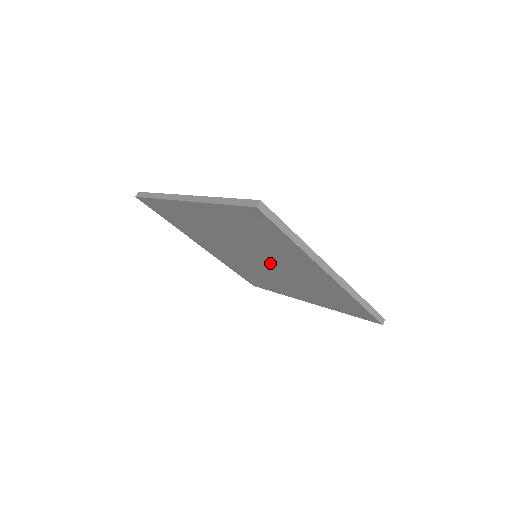
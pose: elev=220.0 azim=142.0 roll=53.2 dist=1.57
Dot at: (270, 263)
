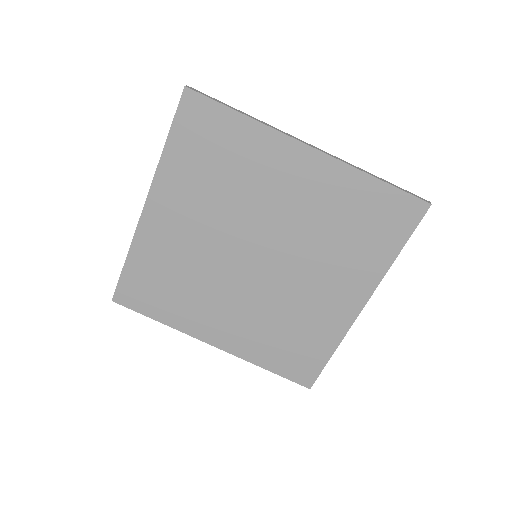
Dot at: (269, 237)
